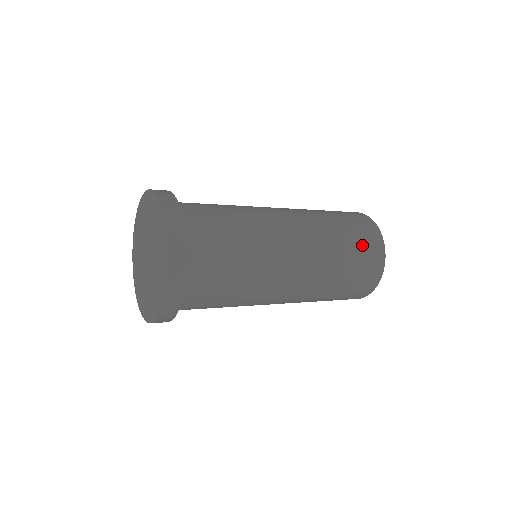
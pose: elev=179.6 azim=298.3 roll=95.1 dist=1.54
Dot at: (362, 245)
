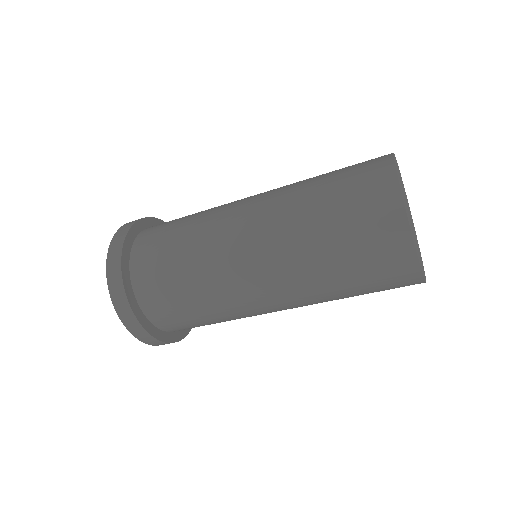
Dot at: occluded
